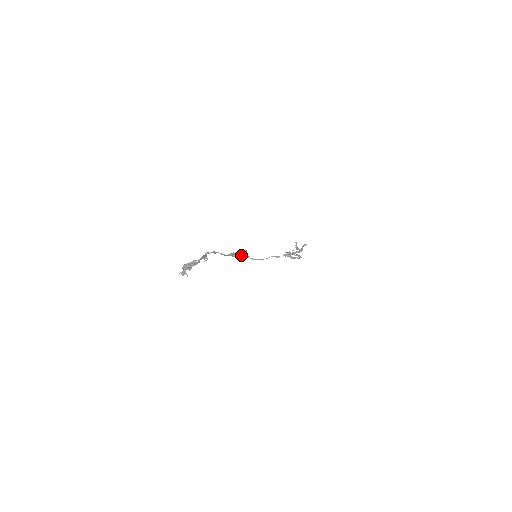
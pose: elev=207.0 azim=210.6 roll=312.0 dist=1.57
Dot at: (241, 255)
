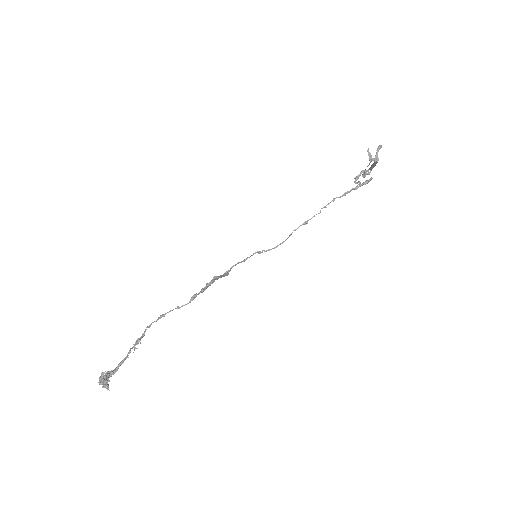
Dot at: (248, 257)
